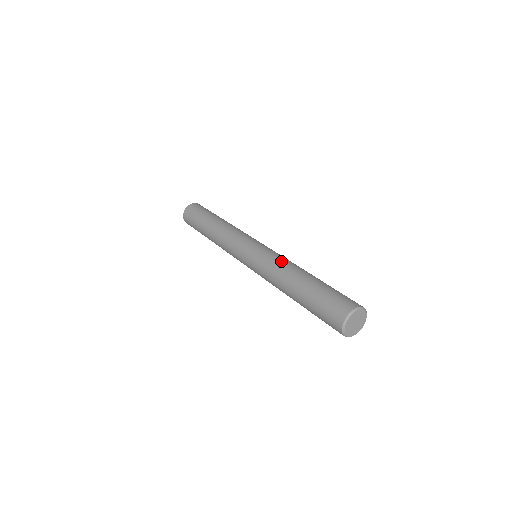
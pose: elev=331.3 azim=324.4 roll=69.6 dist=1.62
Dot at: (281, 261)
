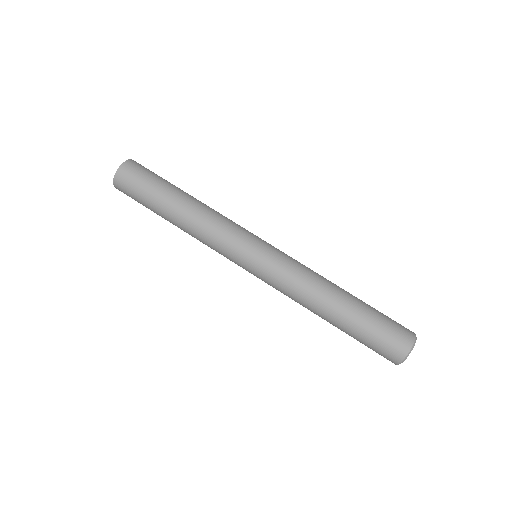
Dot at: (310, 270)
